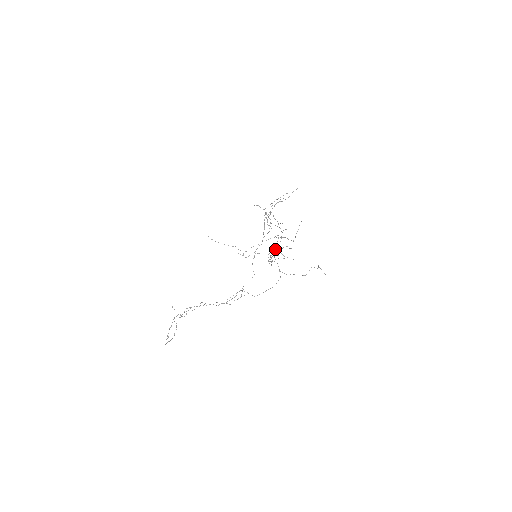
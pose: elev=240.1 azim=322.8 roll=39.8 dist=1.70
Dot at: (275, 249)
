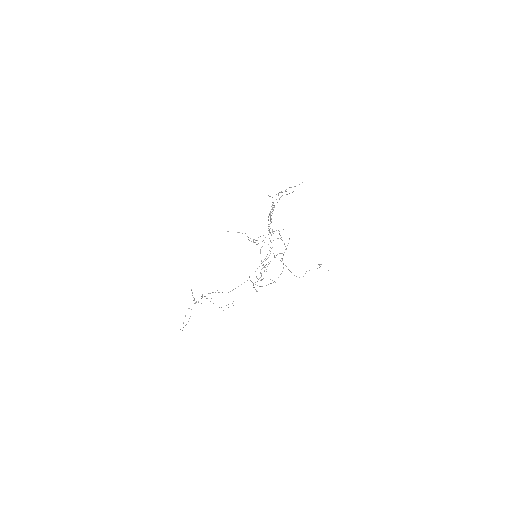
Dot at: occluded
